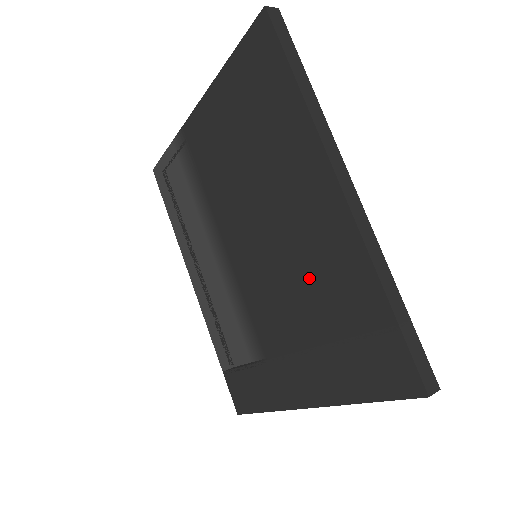
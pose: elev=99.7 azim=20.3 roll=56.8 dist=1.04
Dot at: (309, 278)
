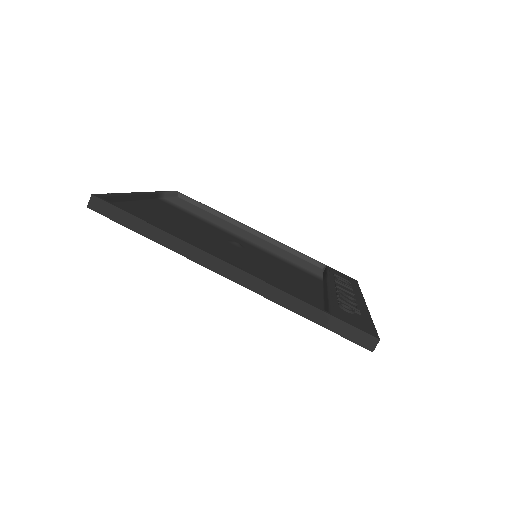
Dot at: occluded
